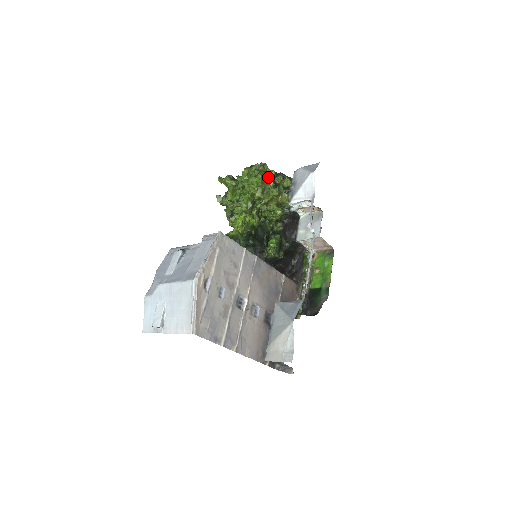
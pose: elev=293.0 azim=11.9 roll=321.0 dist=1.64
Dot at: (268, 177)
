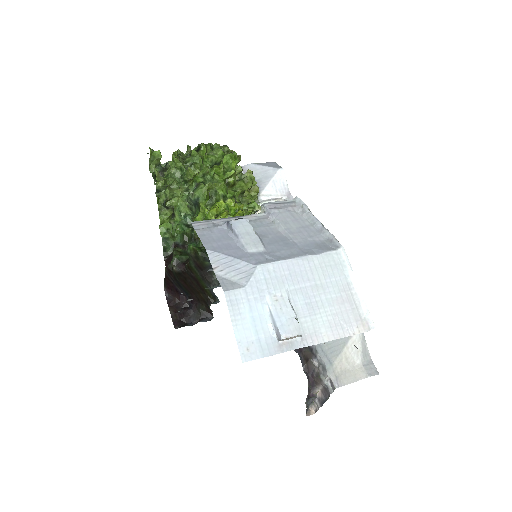
Dot at: occluded
